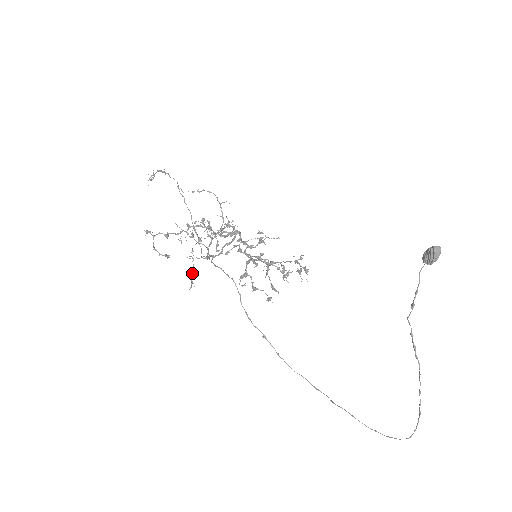
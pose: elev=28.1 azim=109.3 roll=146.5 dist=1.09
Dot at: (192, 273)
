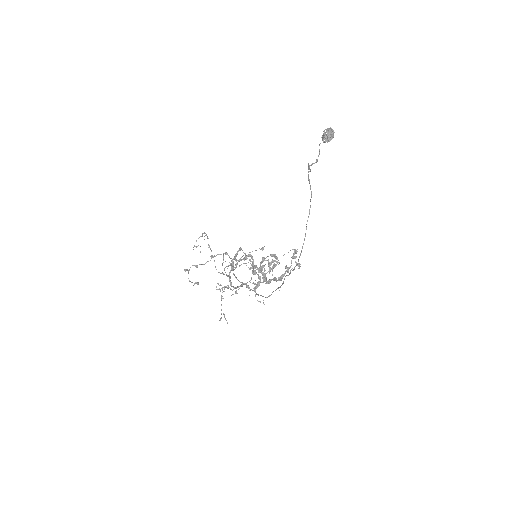
Dot at: occluded
